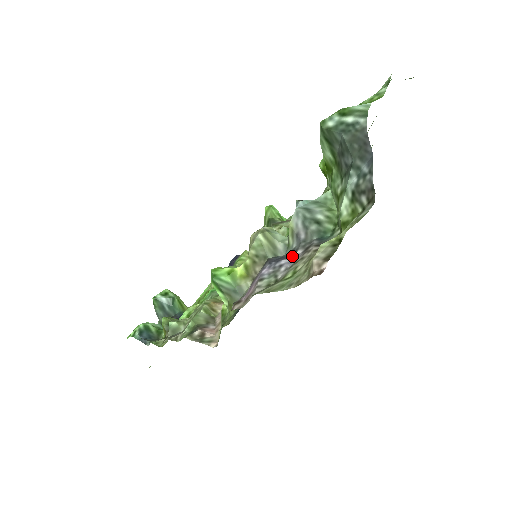
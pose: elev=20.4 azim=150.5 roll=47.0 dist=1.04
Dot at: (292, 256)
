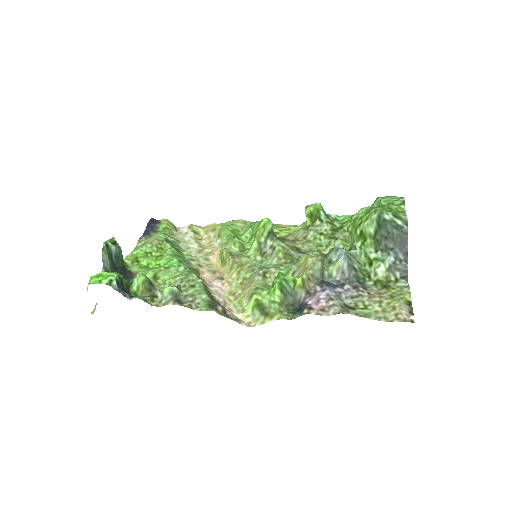
Dot at: (342, 287)
